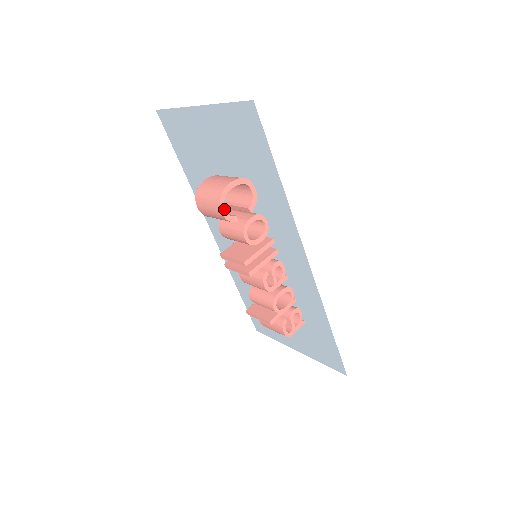
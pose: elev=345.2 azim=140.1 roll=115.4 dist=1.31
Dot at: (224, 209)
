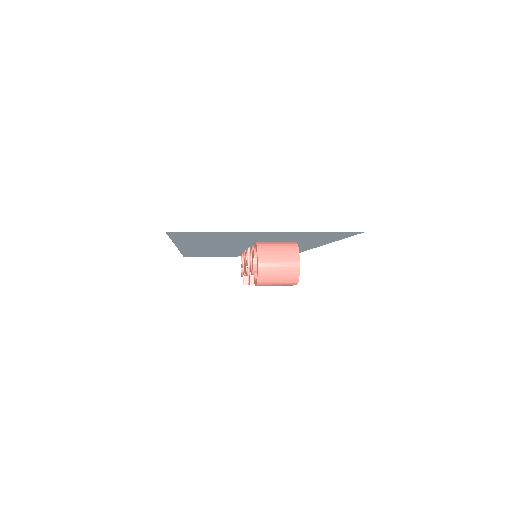
Dot at: occluded
